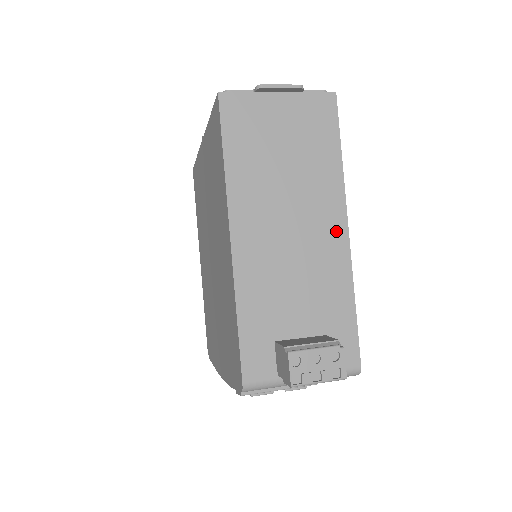
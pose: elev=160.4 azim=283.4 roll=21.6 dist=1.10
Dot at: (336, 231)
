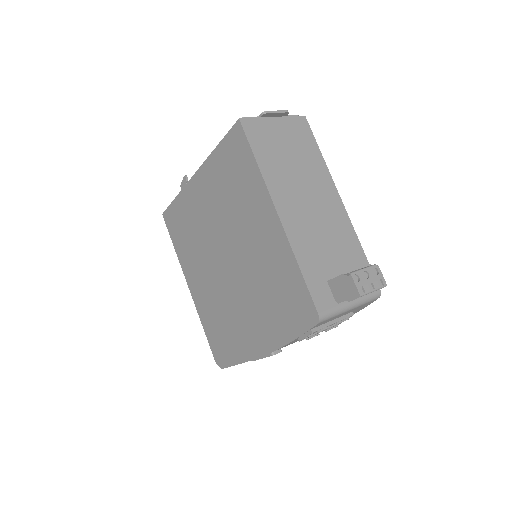
Dot at: (335, 202)
